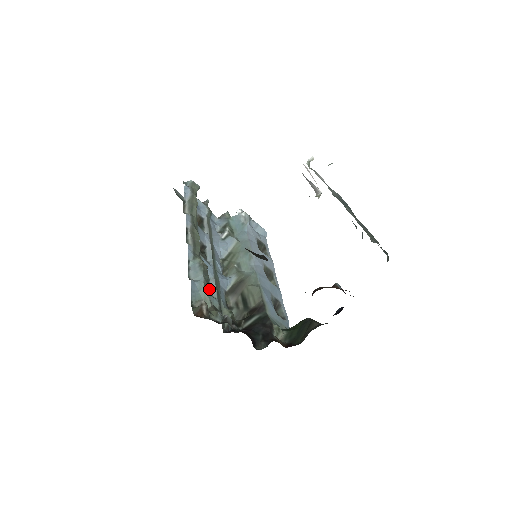
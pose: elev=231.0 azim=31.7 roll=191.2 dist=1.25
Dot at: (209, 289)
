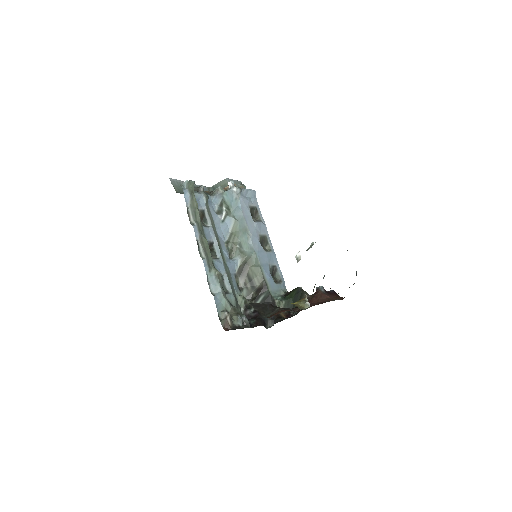
Dot at: (225, 285)
